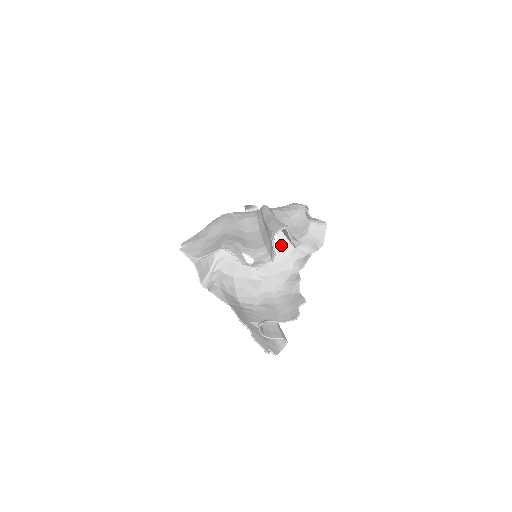
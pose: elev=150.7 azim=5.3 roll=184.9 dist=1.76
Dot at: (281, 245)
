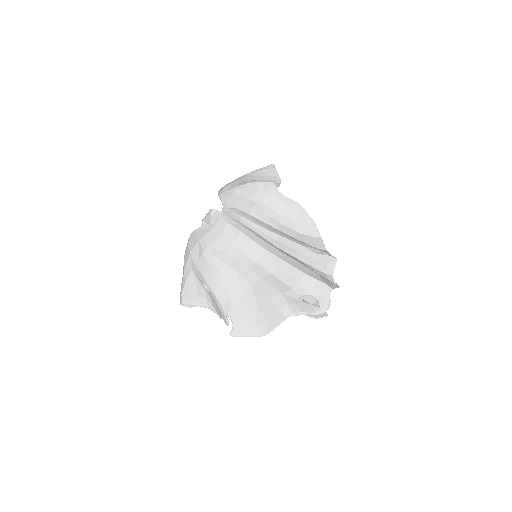
Dot at: occluded
